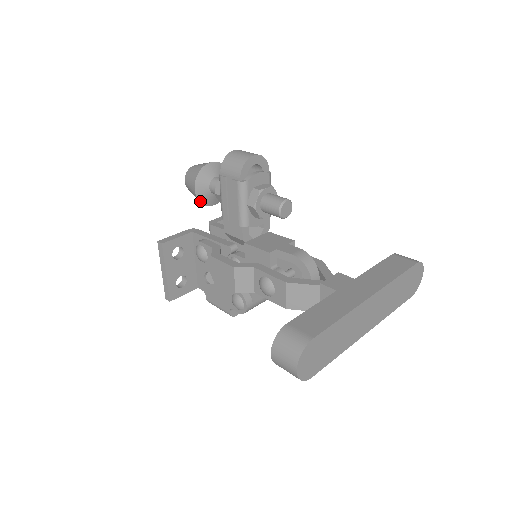
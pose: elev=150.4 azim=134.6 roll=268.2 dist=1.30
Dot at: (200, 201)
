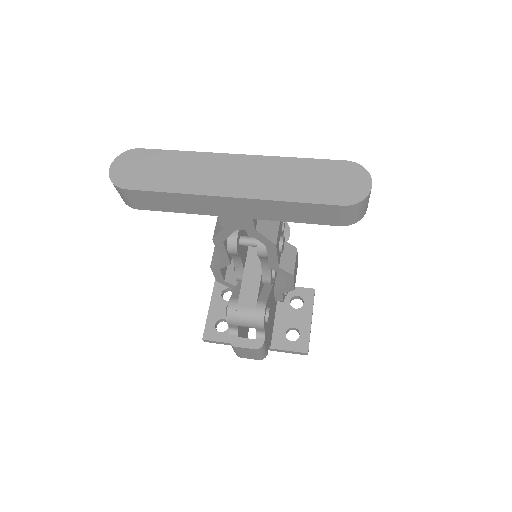
Dot at: occluded
